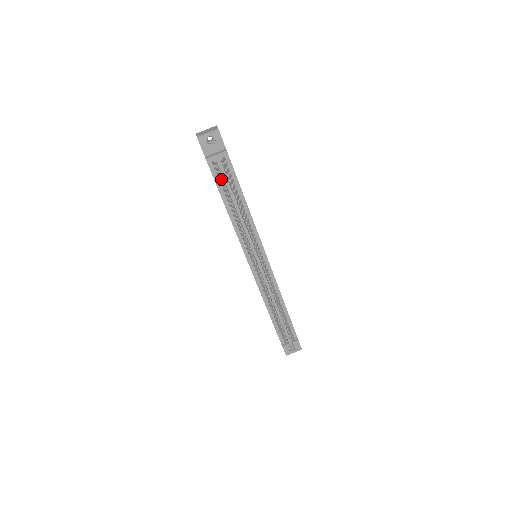
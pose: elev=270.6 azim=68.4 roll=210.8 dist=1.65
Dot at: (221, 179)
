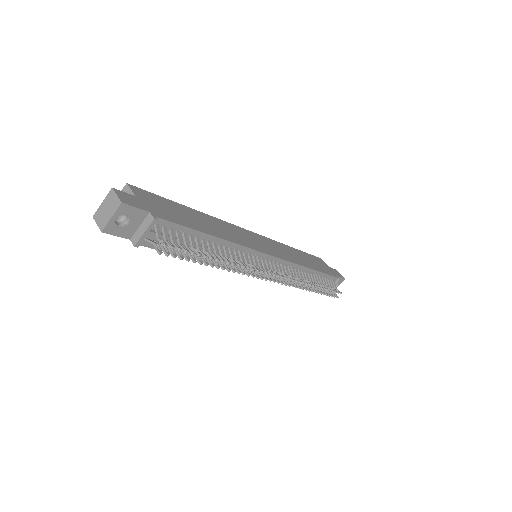
Dot at: (171, 249)
